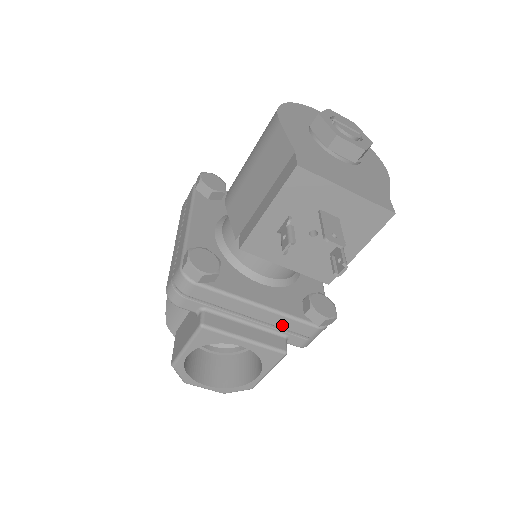
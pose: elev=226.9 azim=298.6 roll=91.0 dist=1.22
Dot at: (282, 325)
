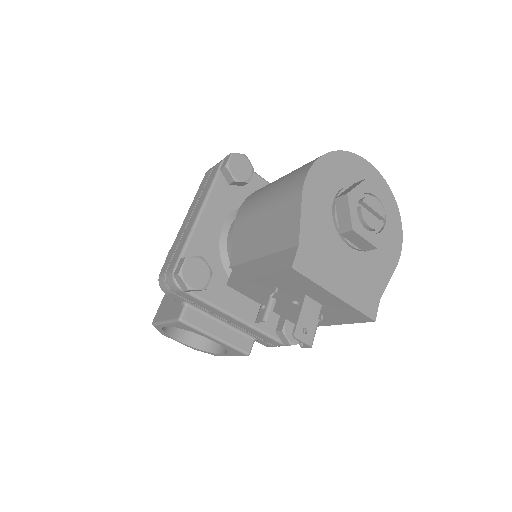
Dot at: (253, 333)
